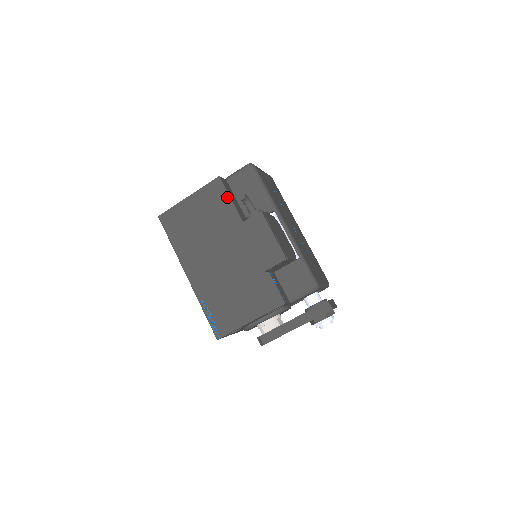
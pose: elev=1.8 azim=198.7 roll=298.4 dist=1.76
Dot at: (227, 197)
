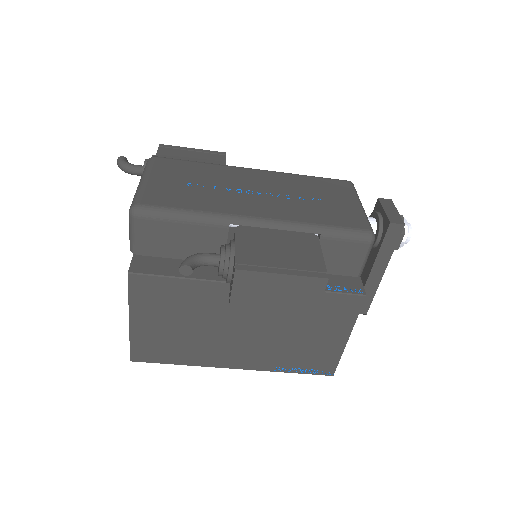
Dot at: (168, 280)
